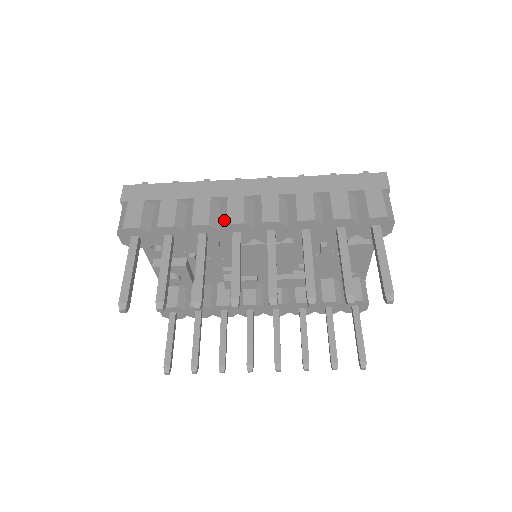
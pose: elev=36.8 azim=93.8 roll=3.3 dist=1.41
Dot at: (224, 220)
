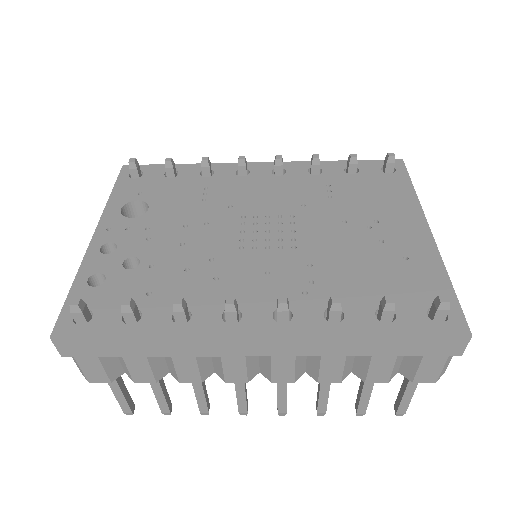
Dot at: (220, 375)
